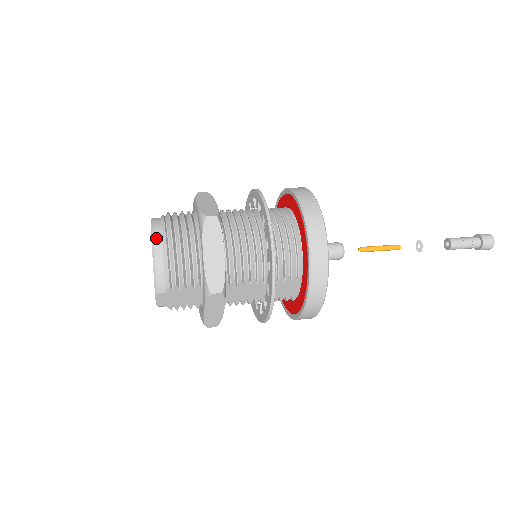
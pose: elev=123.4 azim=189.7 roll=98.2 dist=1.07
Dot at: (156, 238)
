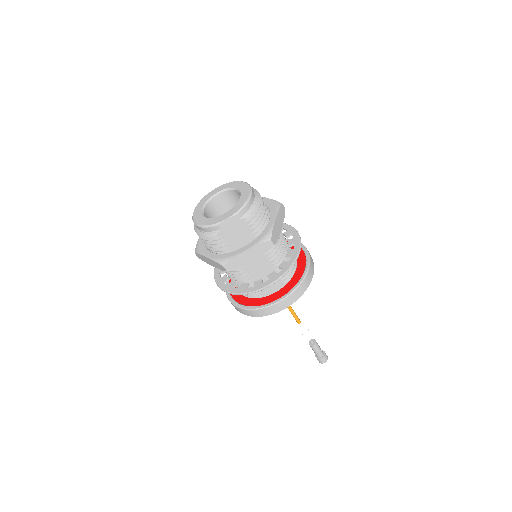
Dot at: (252, 189)
